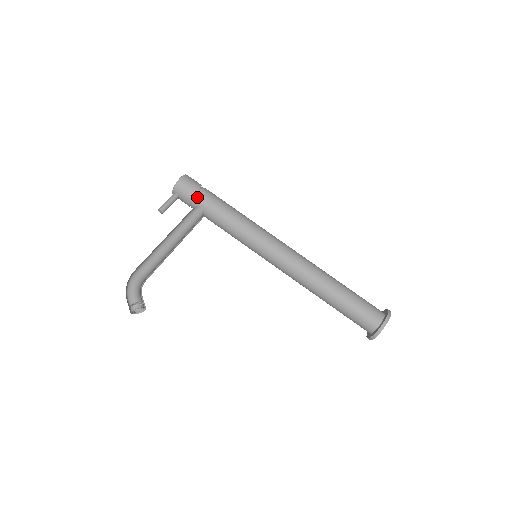
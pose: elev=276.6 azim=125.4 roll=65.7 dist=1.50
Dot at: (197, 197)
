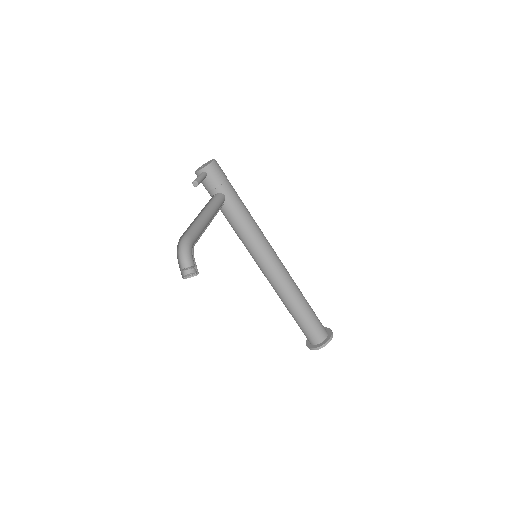
Dot at: (225, 184)
